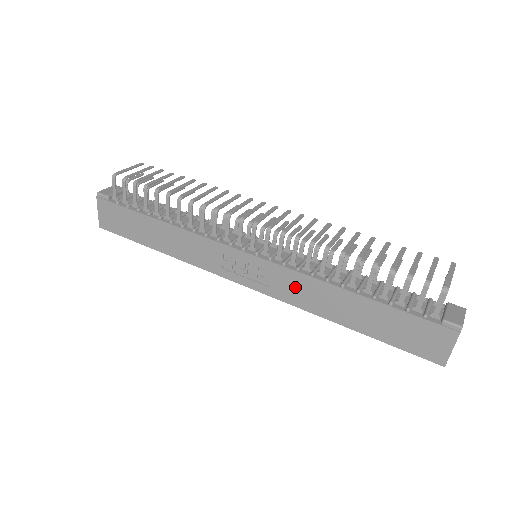
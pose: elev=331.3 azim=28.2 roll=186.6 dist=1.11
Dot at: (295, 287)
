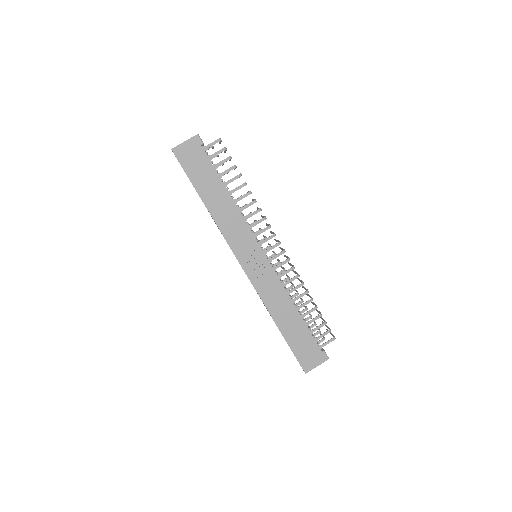
Dot at: (272, 289)
